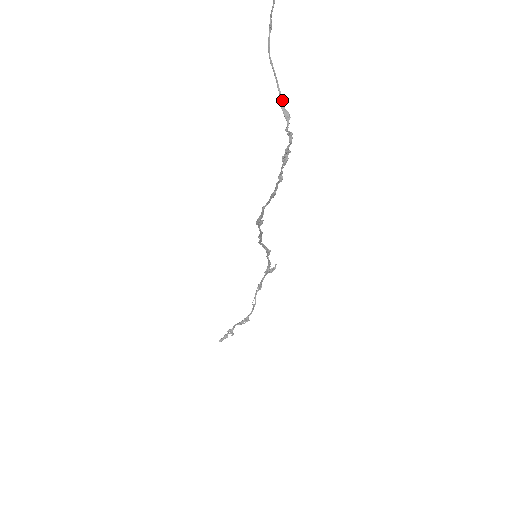
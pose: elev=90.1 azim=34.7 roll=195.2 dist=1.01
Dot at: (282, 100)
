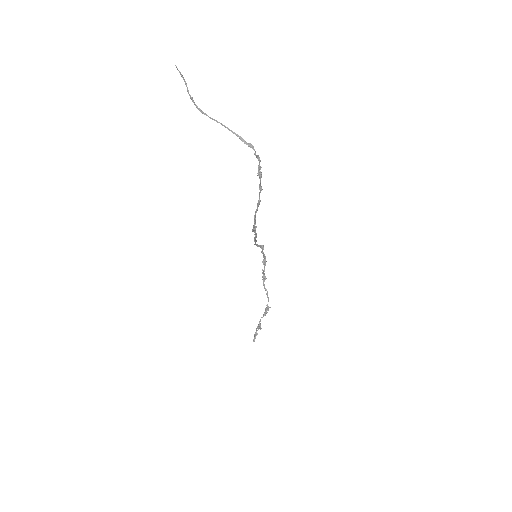
Dot at: (242, 139)
